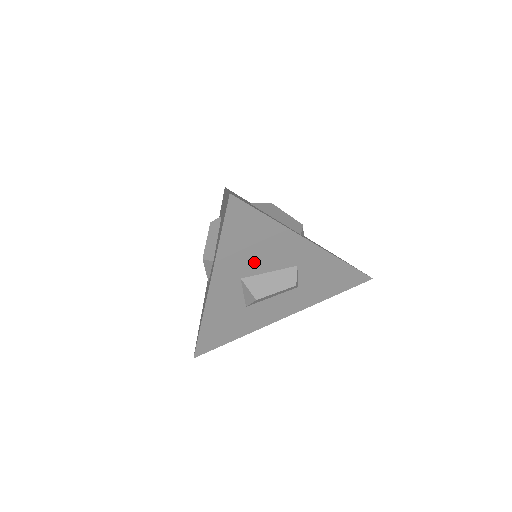
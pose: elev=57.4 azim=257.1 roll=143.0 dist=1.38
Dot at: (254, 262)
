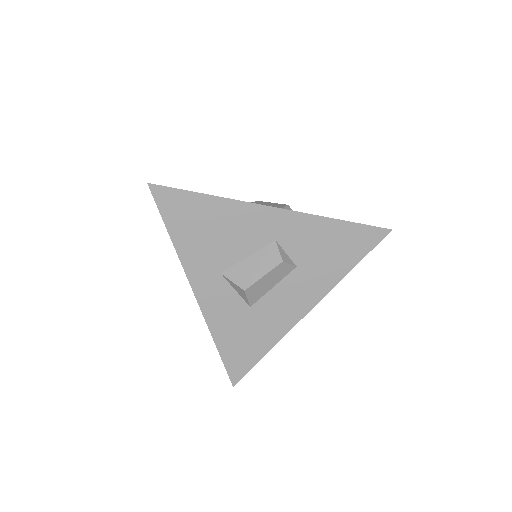
Dot at: (222, 250)
